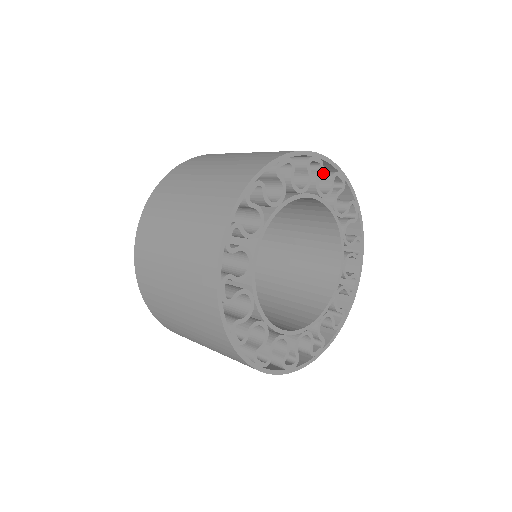
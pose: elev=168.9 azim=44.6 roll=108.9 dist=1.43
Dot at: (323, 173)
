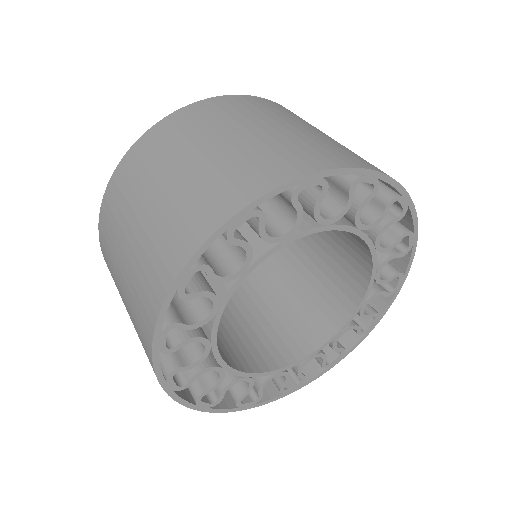
Dot at: (380, 188)
